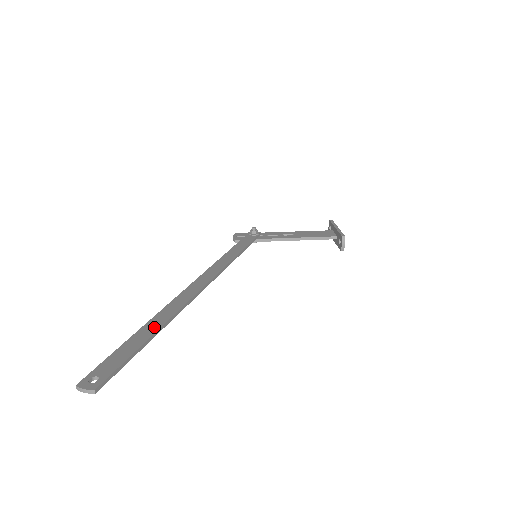
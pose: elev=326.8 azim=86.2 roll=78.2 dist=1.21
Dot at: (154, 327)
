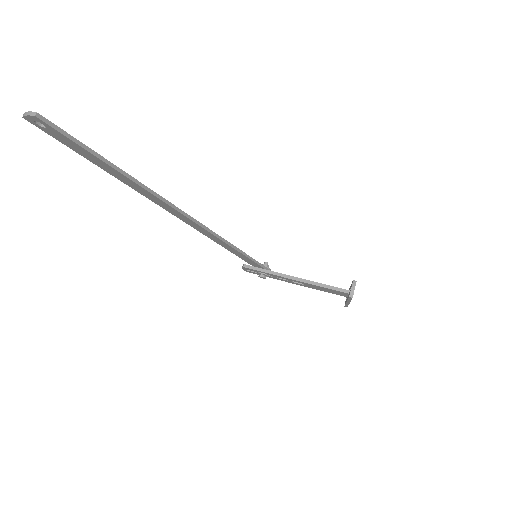
Dot at: (123, 173)
